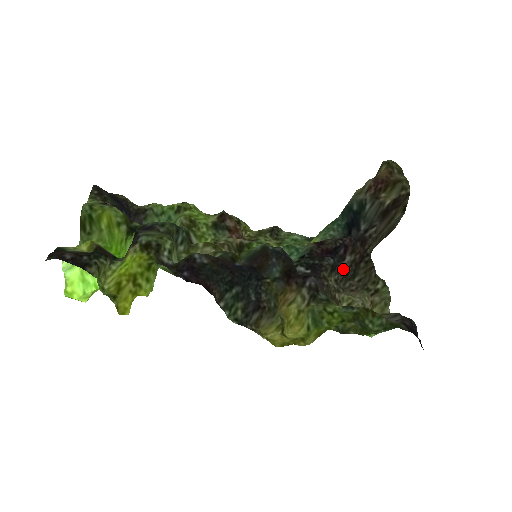
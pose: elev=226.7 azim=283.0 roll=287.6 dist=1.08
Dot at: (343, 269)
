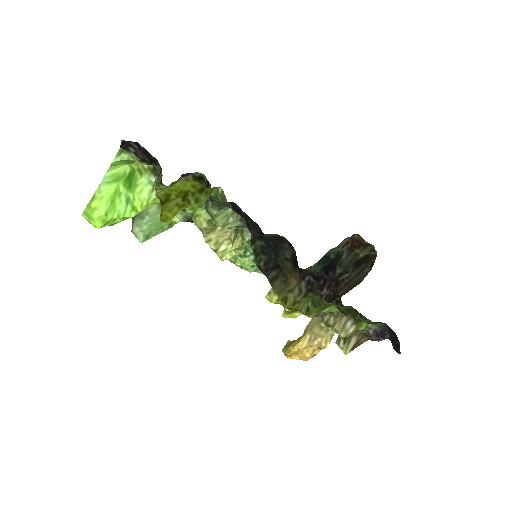
Dot at: occluded
